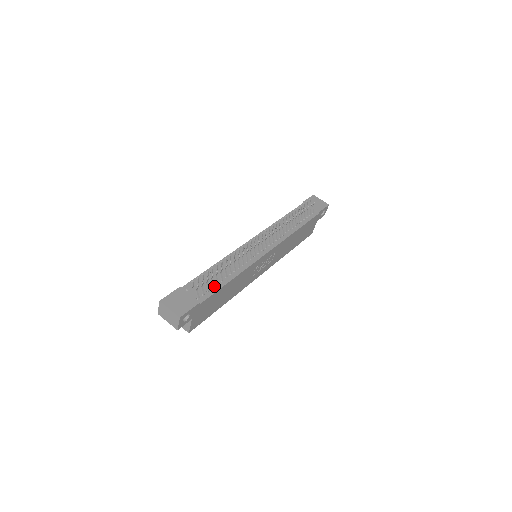
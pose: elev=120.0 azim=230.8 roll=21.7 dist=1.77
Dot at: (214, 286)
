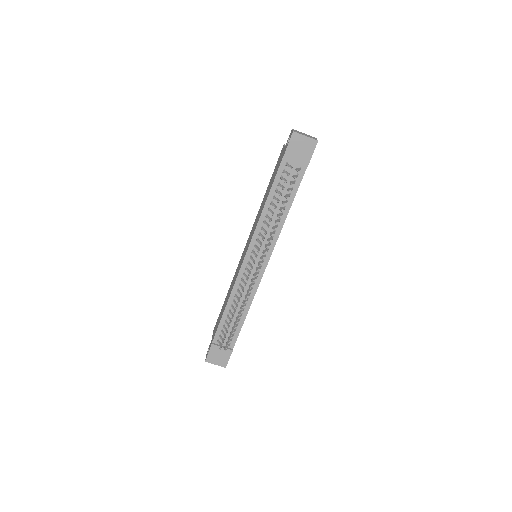
Dot at: (236, 328)
